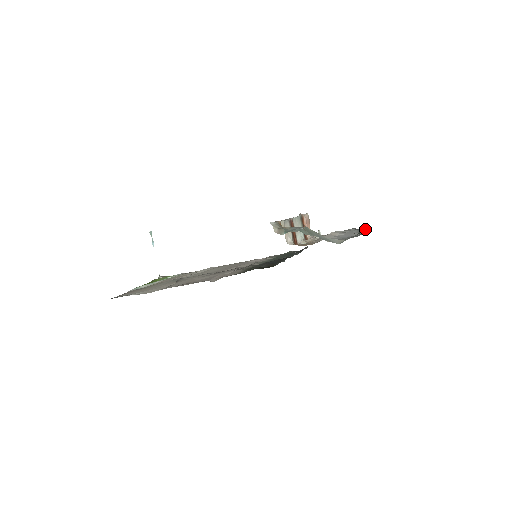
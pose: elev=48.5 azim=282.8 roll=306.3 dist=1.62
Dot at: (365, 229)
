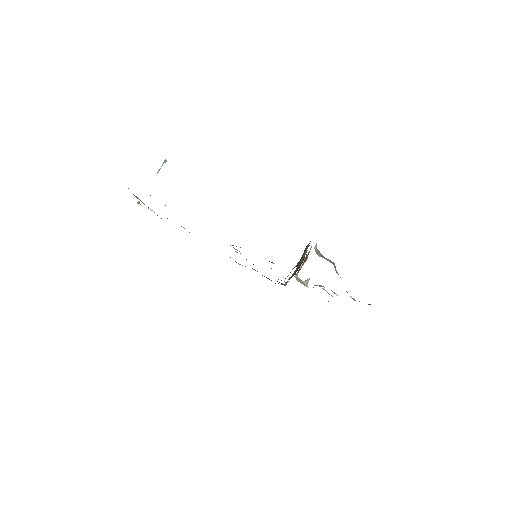
Dot at: occluded
